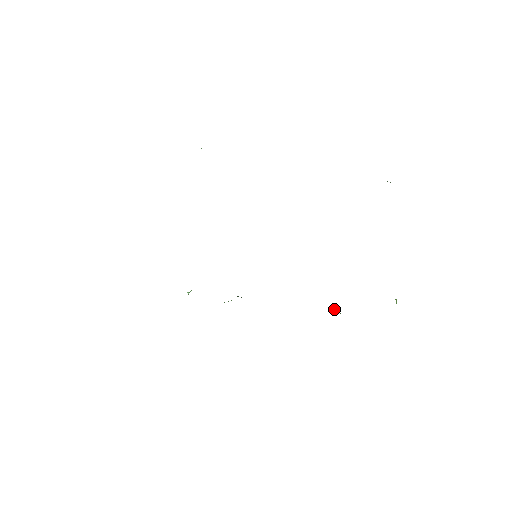
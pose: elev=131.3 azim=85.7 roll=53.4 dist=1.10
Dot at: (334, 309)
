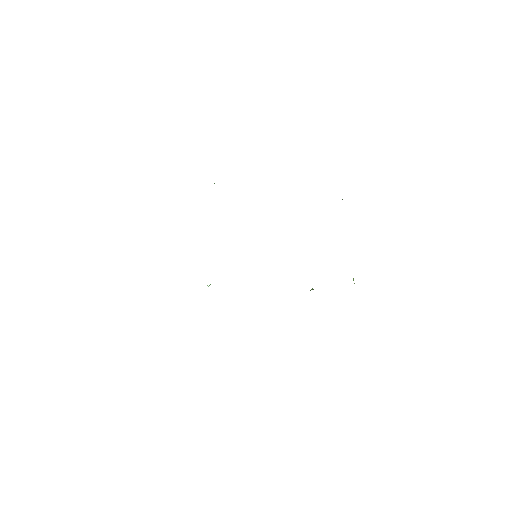
Dot at: (312, 289)
